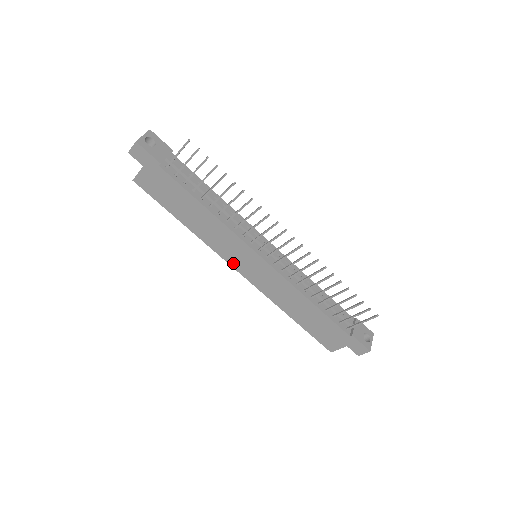
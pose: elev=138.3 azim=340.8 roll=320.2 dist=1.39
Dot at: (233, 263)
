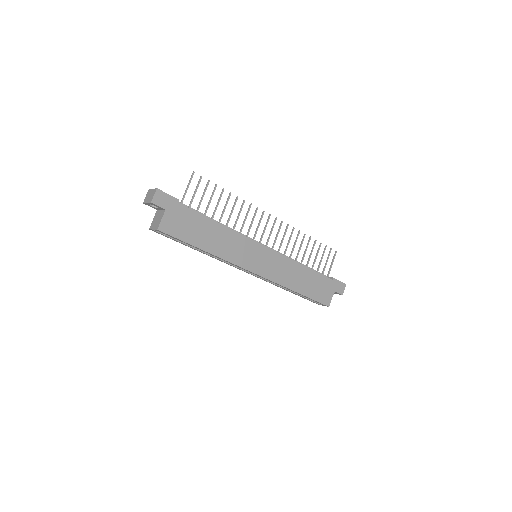
Dot at: (249, 267)
